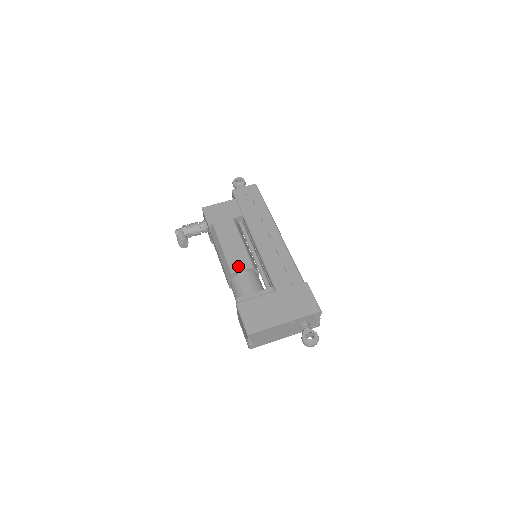
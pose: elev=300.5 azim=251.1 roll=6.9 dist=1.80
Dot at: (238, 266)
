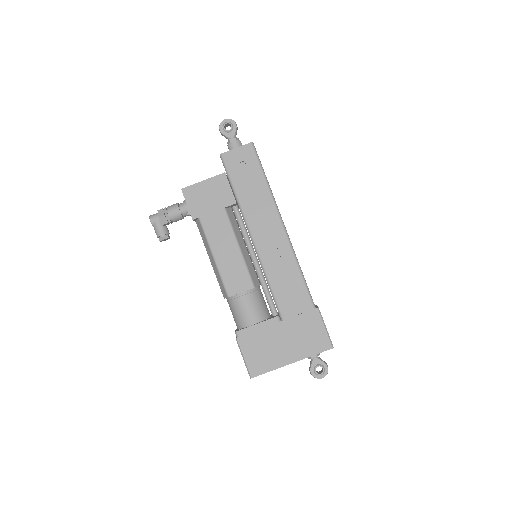
Dot at: (235, 286)
